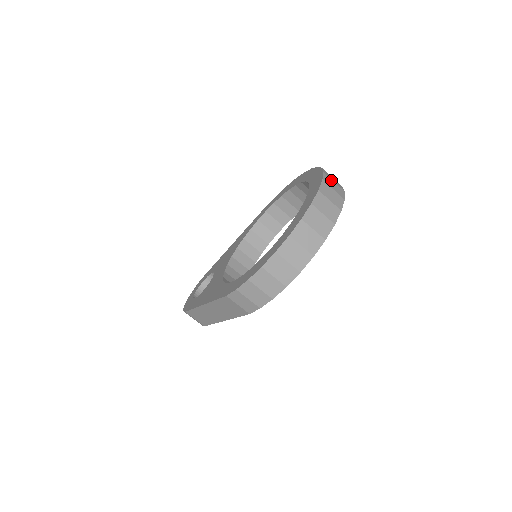
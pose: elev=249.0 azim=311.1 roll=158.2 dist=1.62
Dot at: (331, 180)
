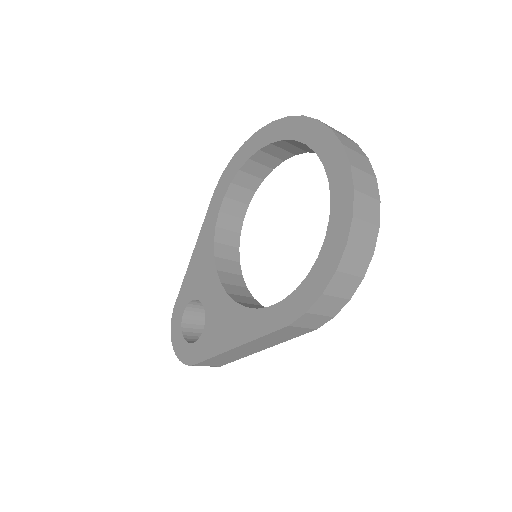
Dot at: (329, 126)
